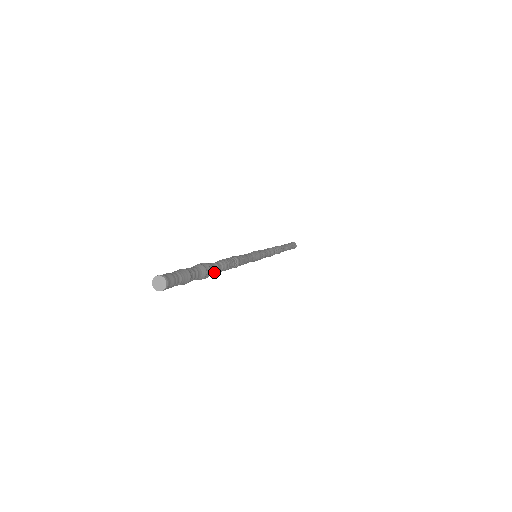
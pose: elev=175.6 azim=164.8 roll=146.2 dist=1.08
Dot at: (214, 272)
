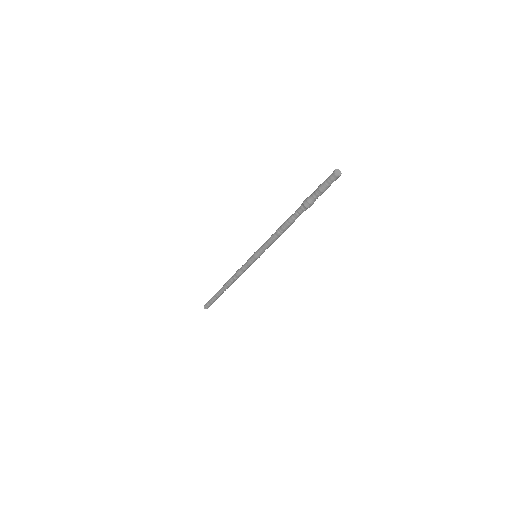
Dot at: occluded
